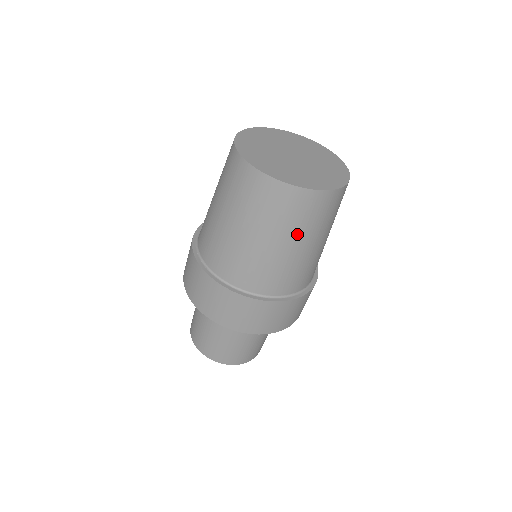
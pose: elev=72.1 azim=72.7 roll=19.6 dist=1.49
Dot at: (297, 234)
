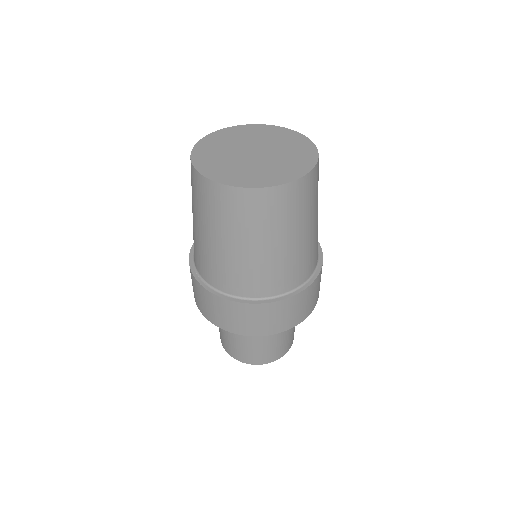
Dot at: (281, 231)
